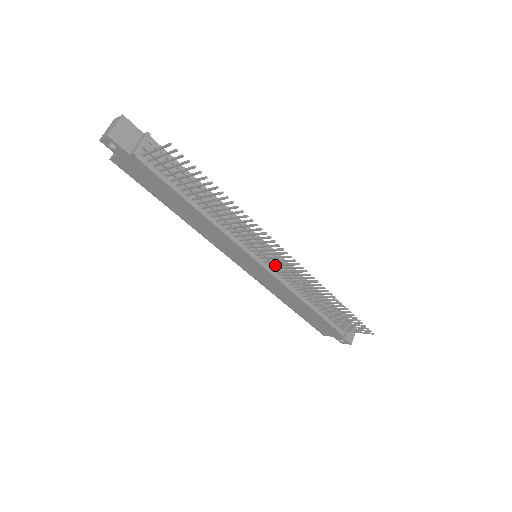
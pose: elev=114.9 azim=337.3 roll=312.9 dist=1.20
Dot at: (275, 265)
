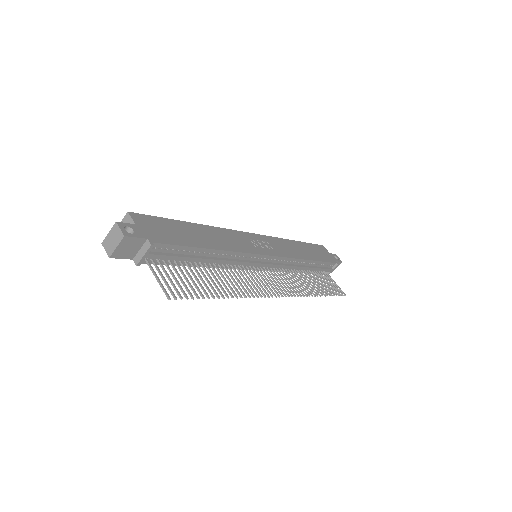
Dot at: (269, 275)
